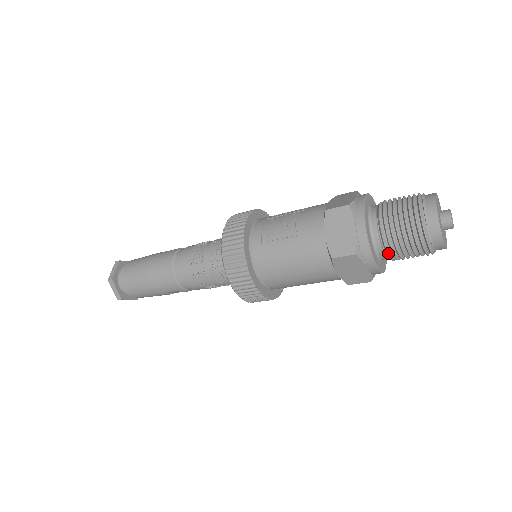
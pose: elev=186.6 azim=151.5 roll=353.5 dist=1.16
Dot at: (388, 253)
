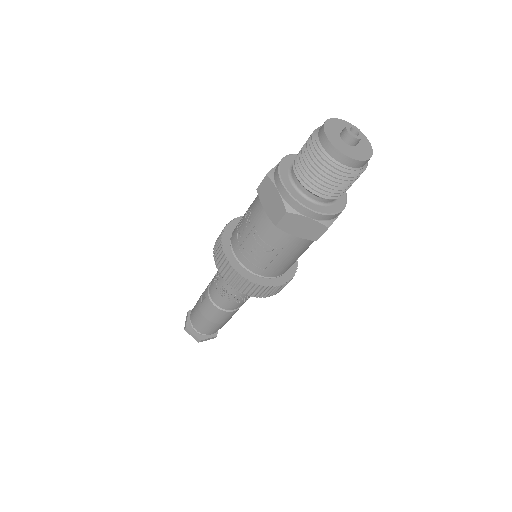
Dot at: (341, 196)
